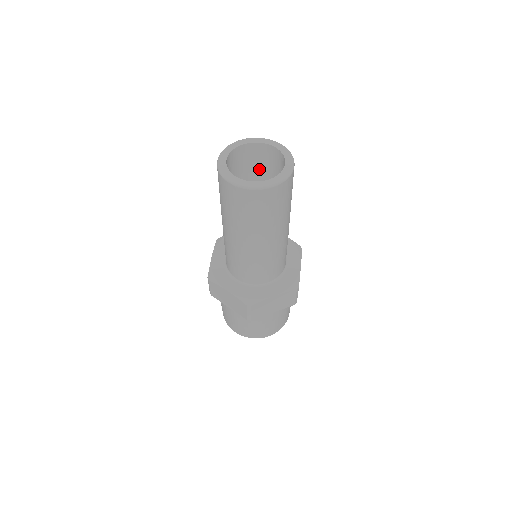
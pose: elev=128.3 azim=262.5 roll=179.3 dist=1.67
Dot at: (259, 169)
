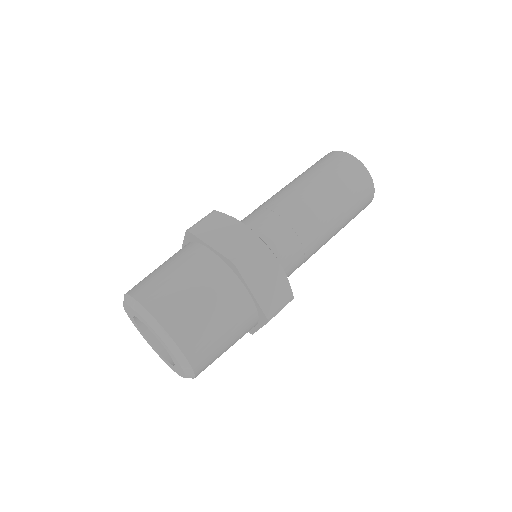
Dot at: occluded
